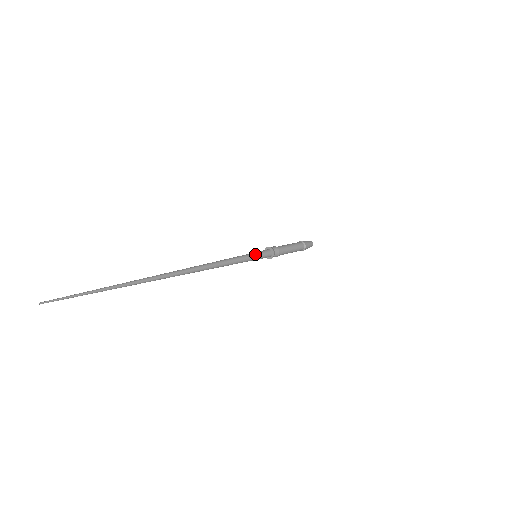
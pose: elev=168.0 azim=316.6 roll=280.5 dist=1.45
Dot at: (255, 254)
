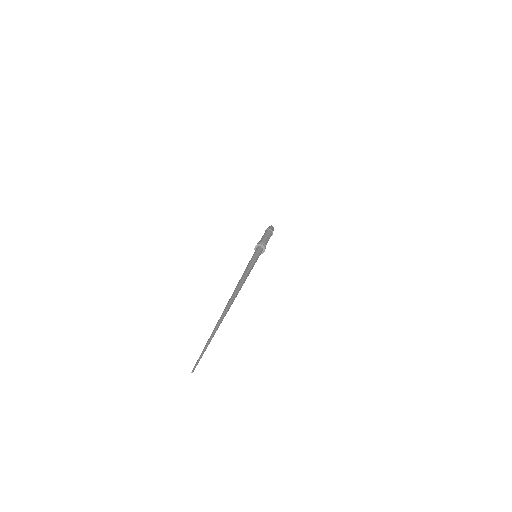
Dot at: (254, 255)
